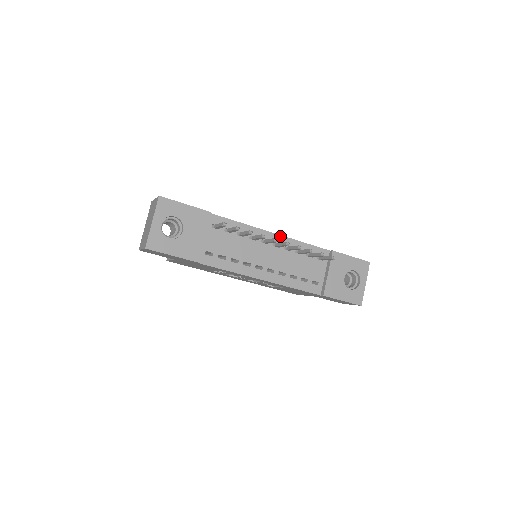
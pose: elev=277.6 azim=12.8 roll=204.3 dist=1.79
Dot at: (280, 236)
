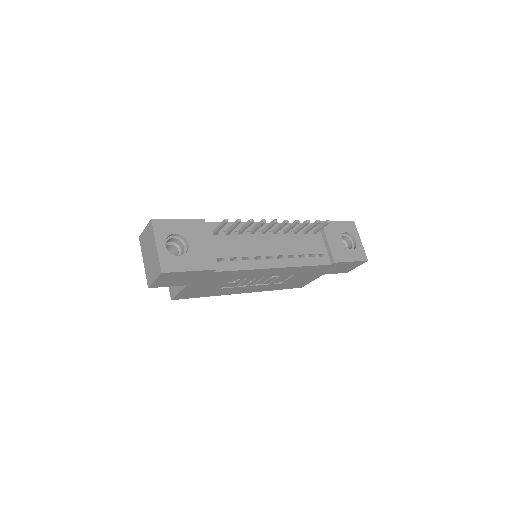
Dot at: occluded
